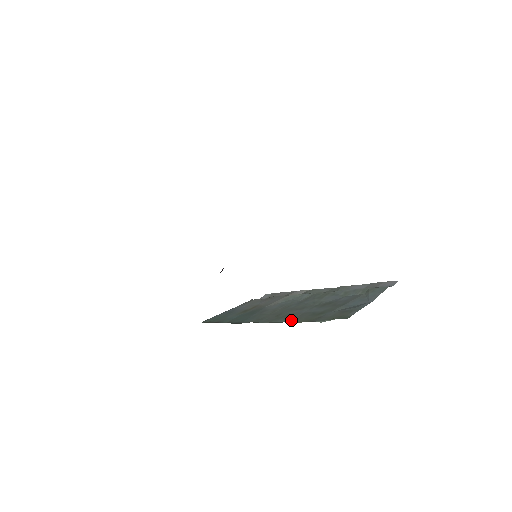
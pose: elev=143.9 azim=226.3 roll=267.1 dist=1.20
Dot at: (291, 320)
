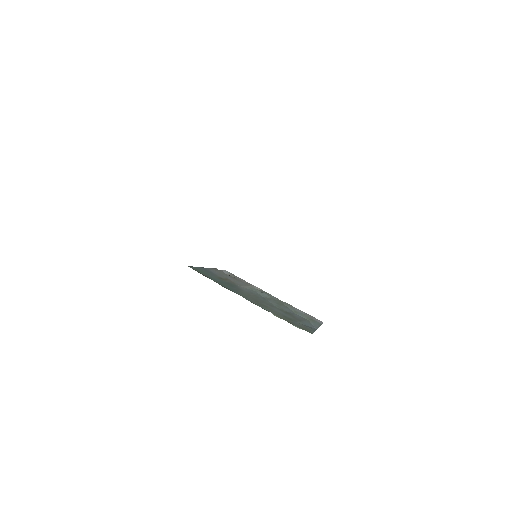
Dot at: (272, 312)
